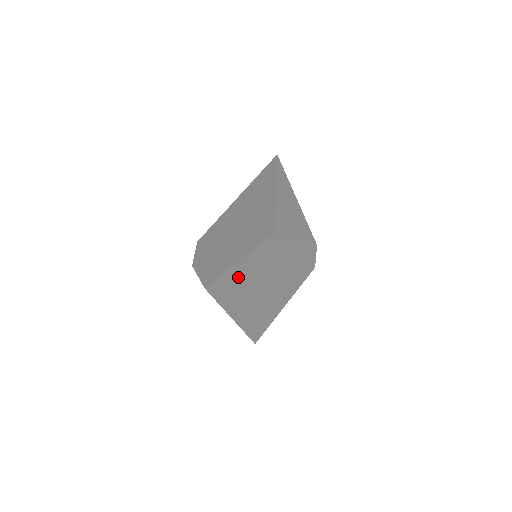
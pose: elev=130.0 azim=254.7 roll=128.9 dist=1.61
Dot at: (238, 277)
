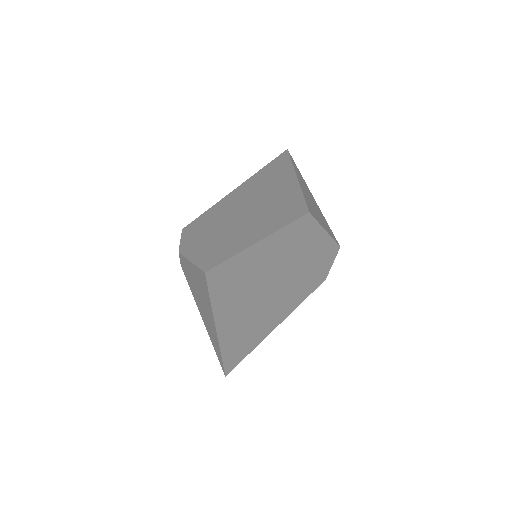
Dot at: (247, 267)
